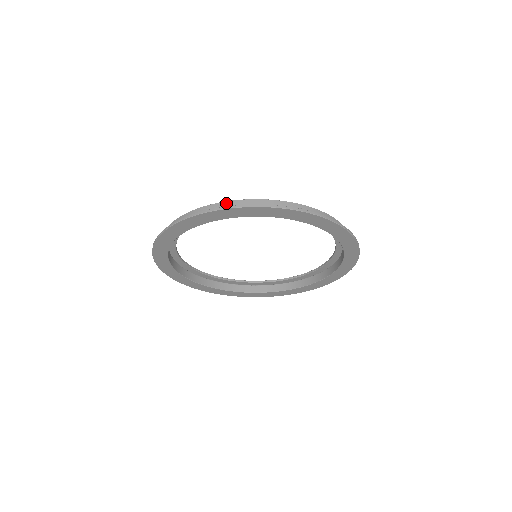
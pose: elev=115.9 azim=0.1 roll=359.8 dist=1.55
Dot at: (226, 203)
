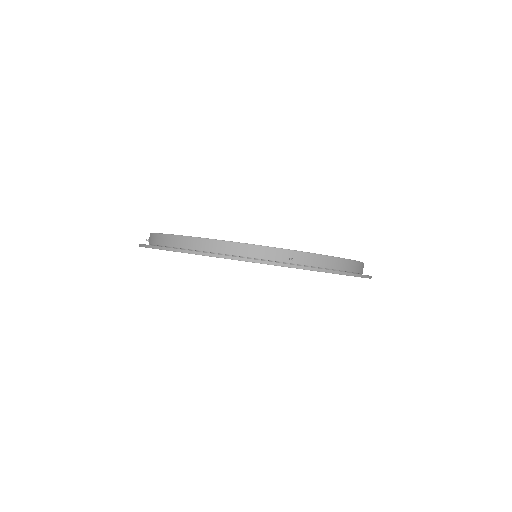
Dot at: (205, 241)
